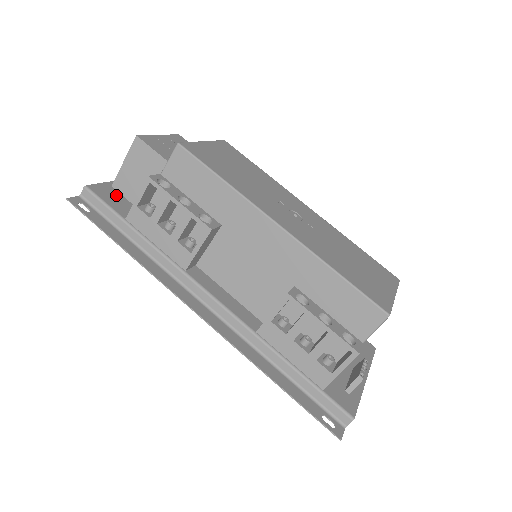
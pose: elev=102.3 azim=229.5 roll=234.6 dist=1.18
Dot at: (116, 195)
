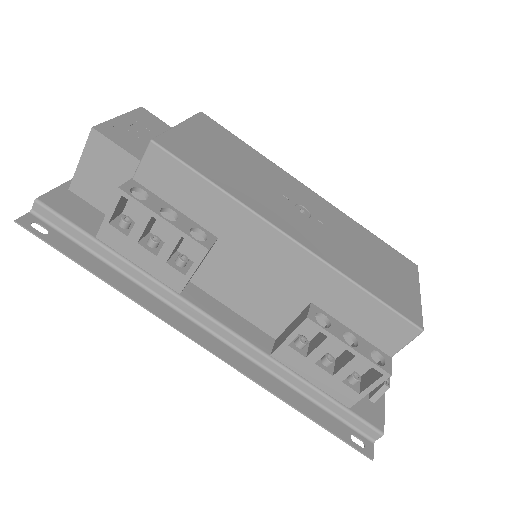
Dot at: (77, 202)
